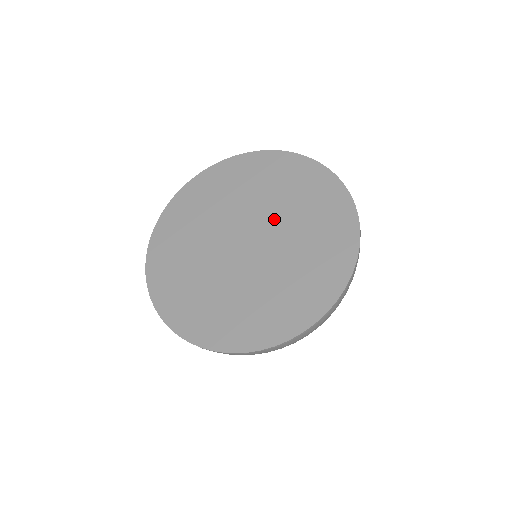
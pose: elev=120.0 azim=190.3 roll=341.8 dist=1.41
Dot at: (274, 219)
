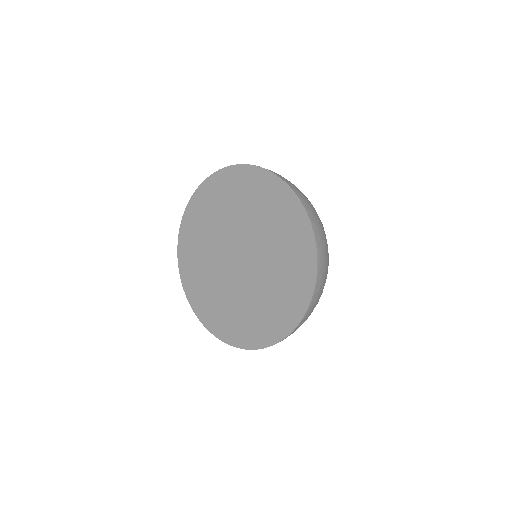
Dot at: (246, 230)
